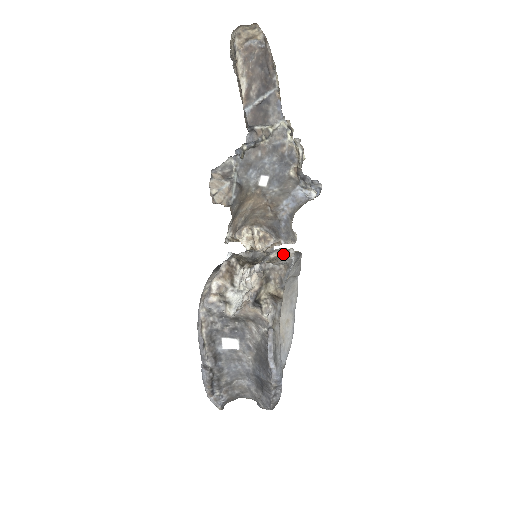
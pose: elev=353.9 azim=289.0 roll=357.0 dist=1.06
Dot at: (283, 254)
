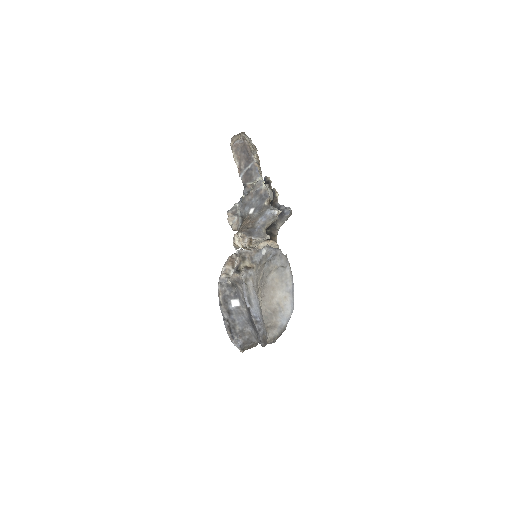
Dot at: occluded
